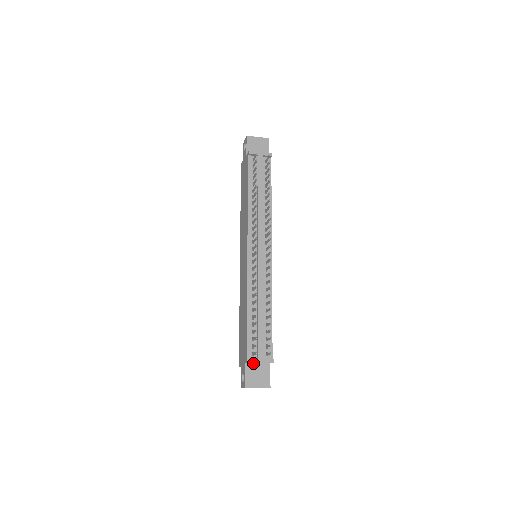
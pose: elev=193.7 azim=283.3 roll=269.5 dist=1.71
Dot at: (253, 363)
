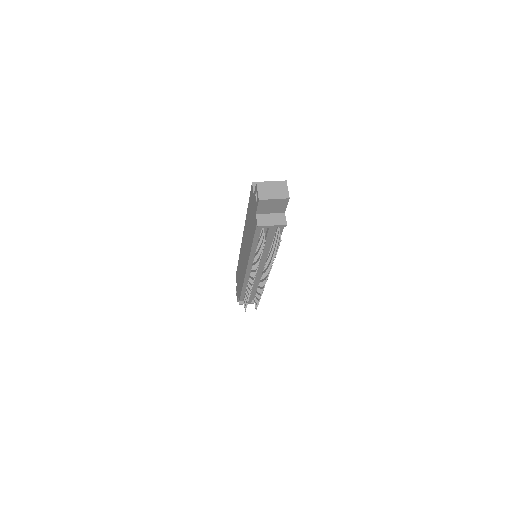
Dot at: occluded
